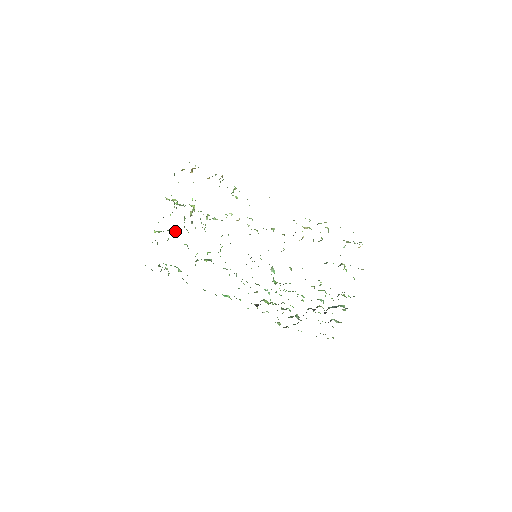
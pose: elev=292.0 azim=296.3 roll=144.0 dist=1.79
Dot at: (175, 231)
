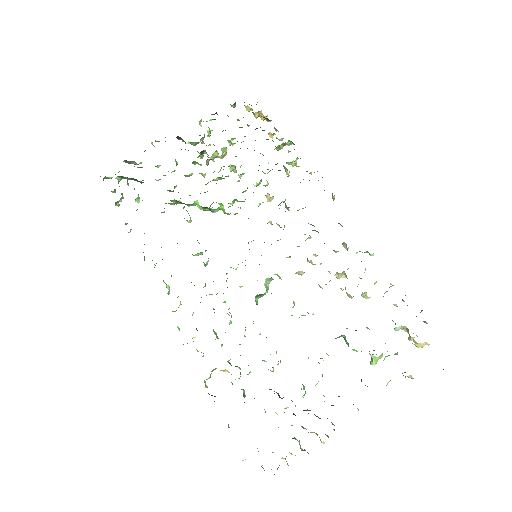
Dot at: (176, 162)
